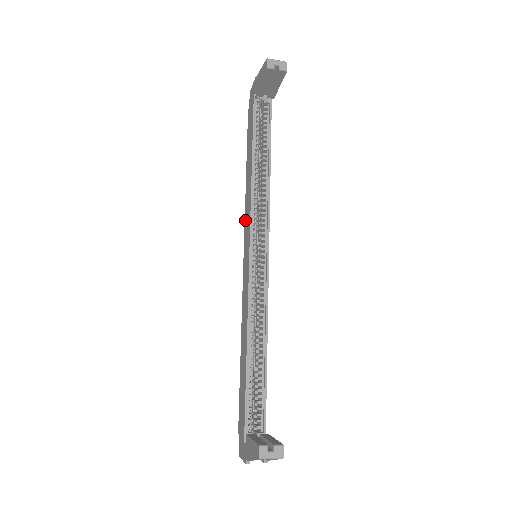
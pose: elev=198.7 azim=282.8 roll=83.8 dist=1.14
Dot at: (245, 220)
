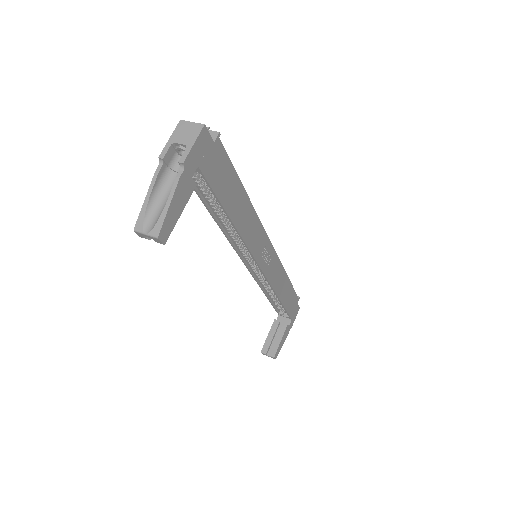
Dot at: occluded
